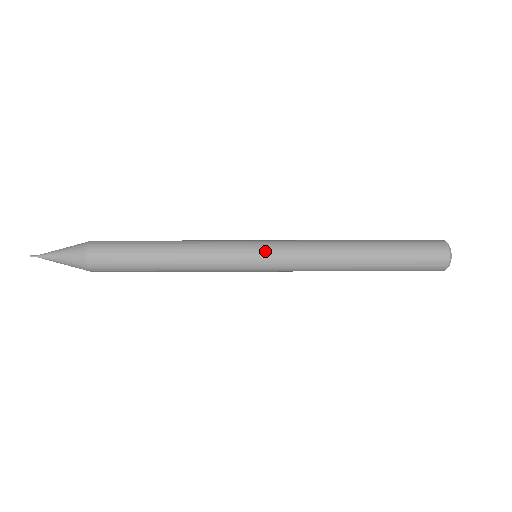
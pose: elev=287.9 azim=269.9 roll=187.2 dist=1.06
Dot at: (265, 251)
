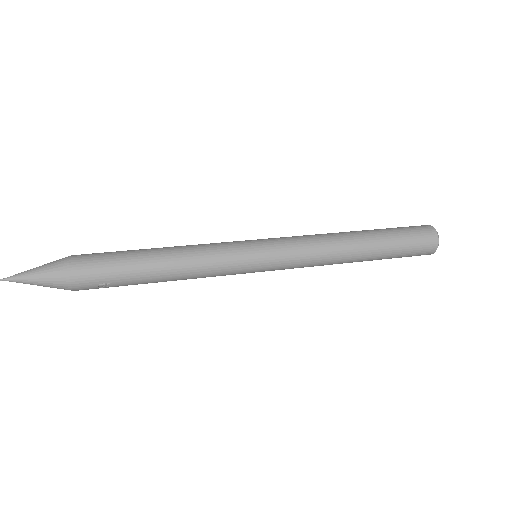
Dot at: occluded
